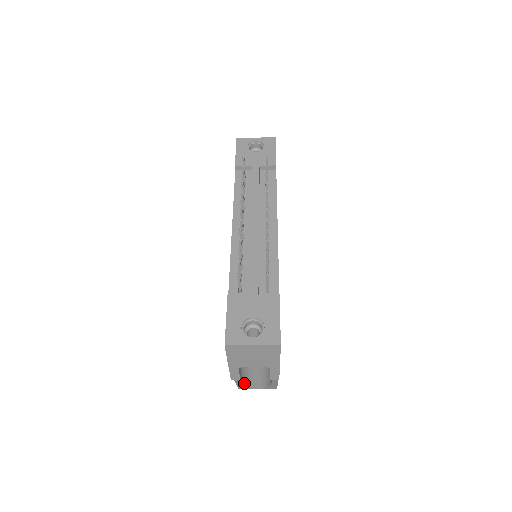
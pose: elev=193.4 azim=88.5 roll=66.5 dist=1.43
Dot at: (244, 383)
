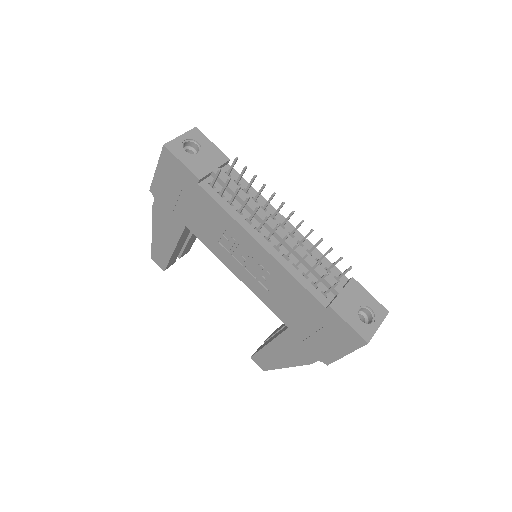
Dot at: occluded
